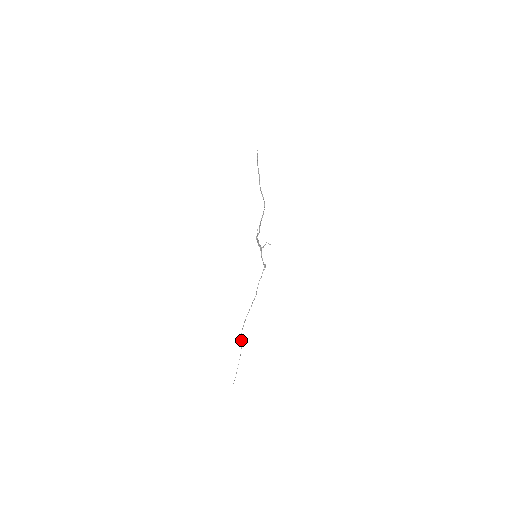
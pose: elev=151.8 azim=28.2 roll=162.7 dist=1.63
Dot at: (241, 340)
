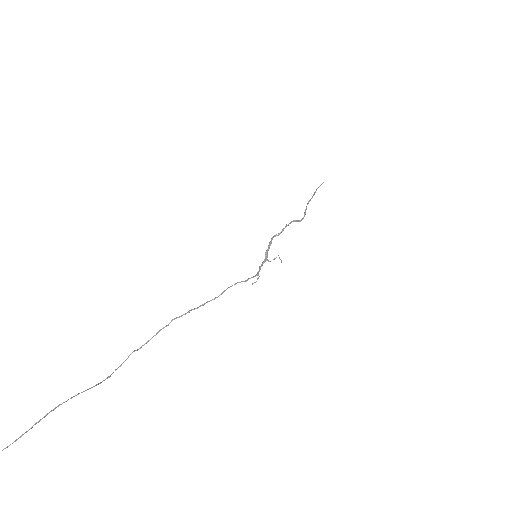
Dot at: occluded
